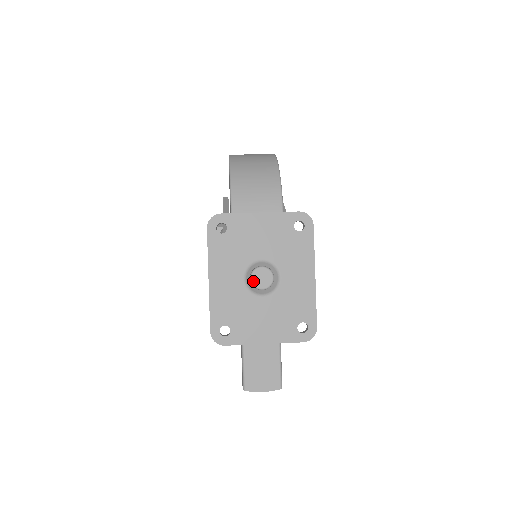
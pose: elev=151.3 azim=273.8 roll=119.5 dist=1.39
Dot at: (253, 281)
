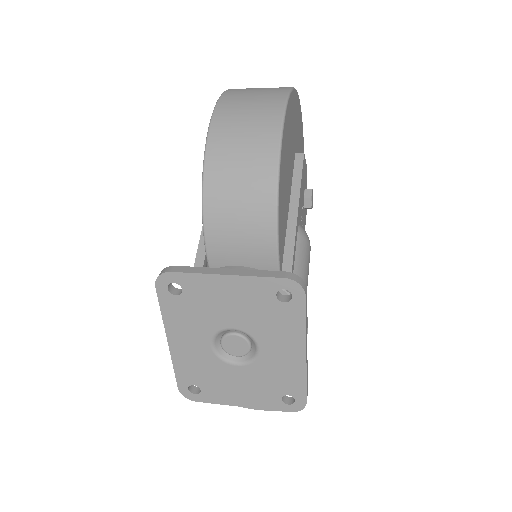
Dot at: (224, 347)
